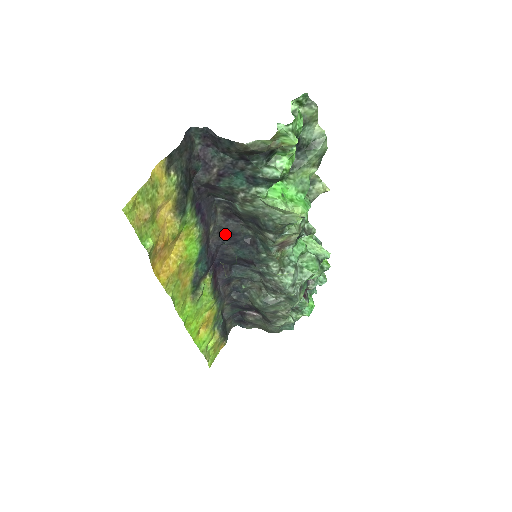
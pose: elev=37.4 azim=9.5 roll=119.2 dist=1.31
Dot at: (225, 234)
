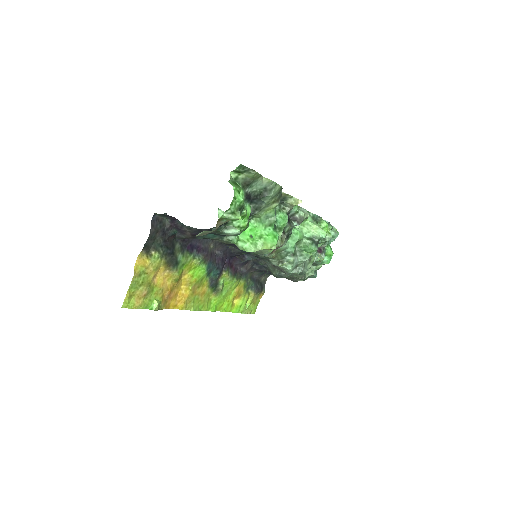
Dot at: occluded
